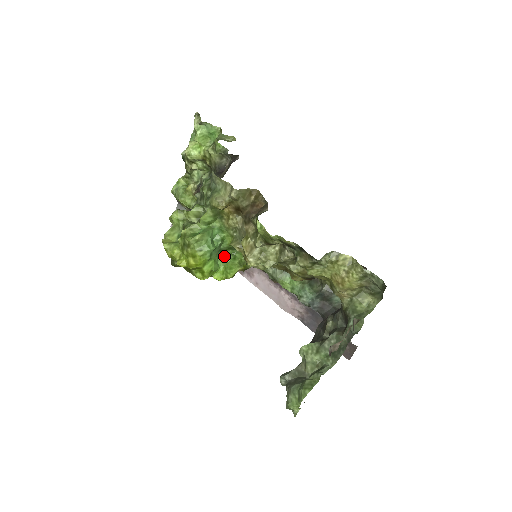
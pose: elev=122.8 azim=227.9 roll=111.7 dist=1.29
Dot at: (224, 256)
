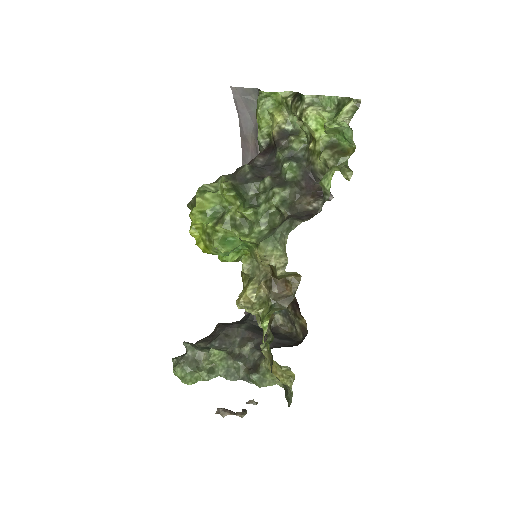
Dot at: occluded
